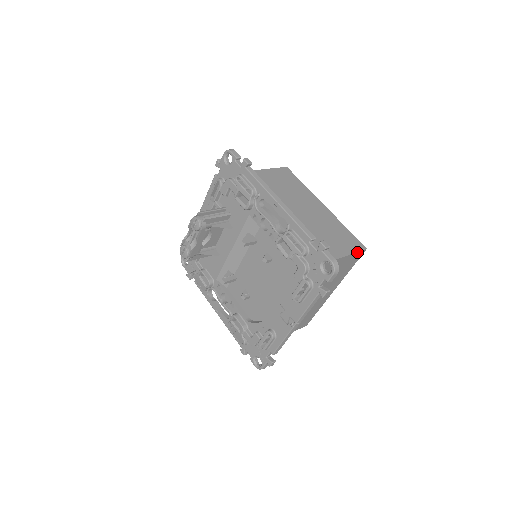
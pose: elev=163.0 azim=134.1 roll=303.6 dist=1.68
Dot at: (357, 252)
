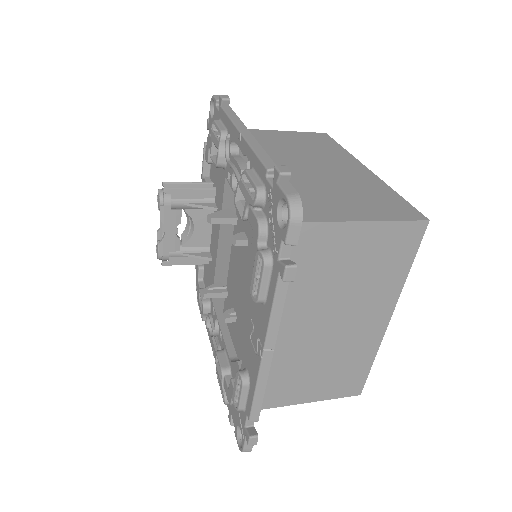
Dot at: (401, 221)
